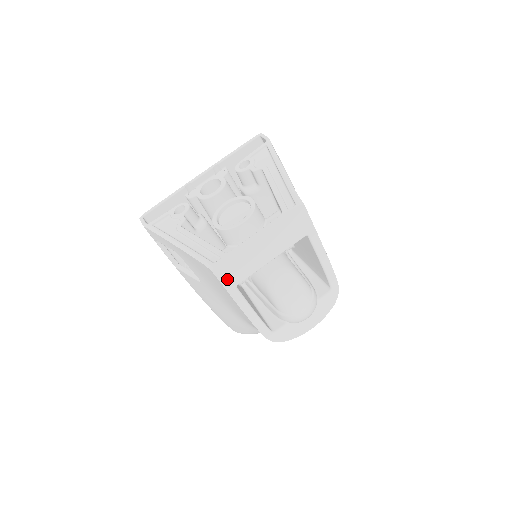
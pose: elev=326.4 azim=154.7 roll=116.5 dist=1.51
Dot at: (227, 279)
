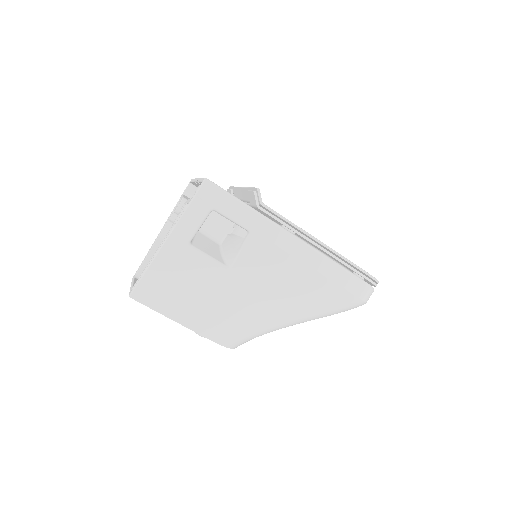
Dot at: occluded
